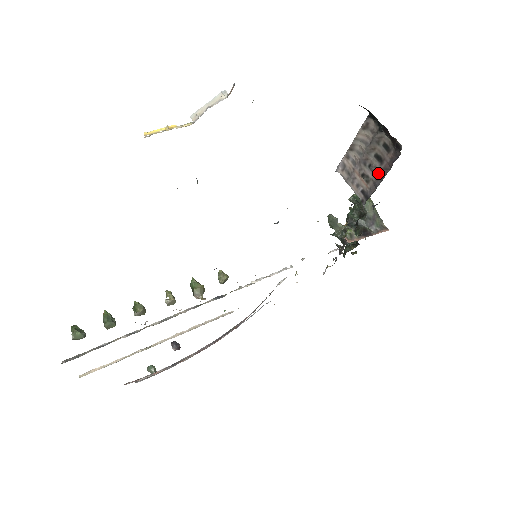
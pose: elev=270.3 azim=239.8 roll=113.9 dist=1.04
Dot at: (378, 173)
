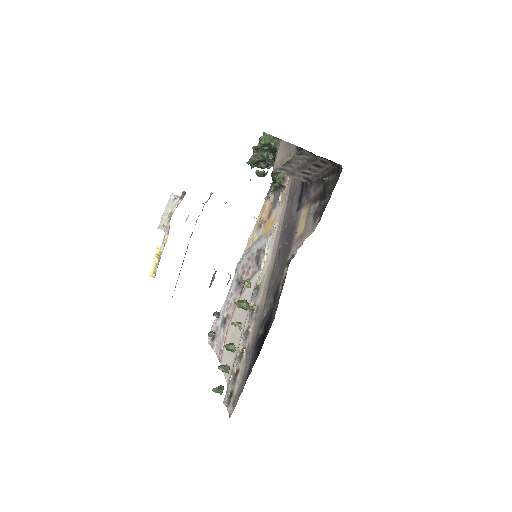
Dot at: (326, 181)
